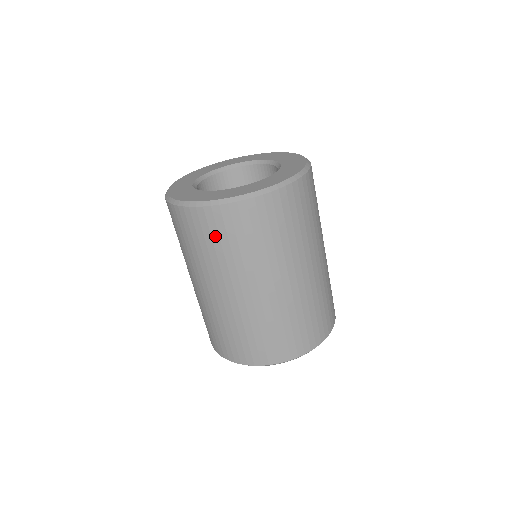
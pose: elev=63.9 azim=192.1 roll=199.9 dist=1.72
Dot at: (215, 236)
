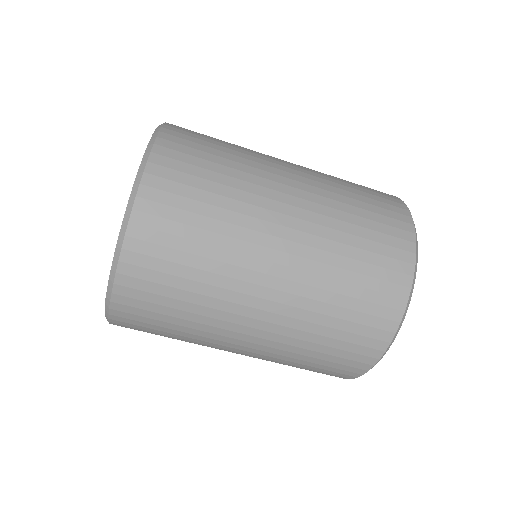
Dot at: (151, 332)
